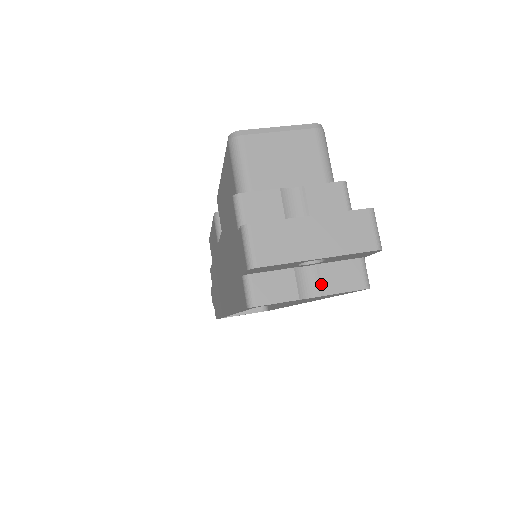
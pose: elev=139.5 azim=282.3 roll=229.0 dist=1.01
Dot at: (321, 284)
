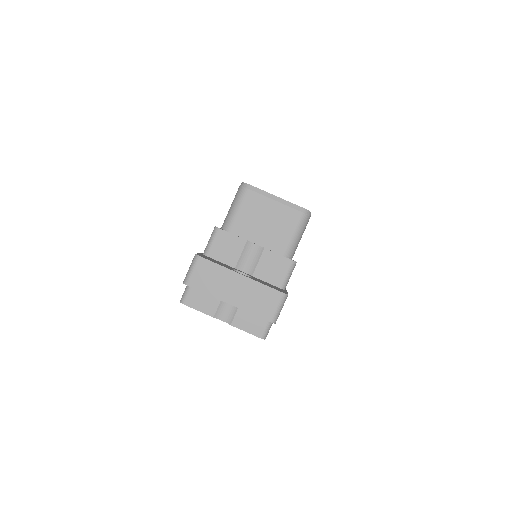
Dot at: (233, 317)
